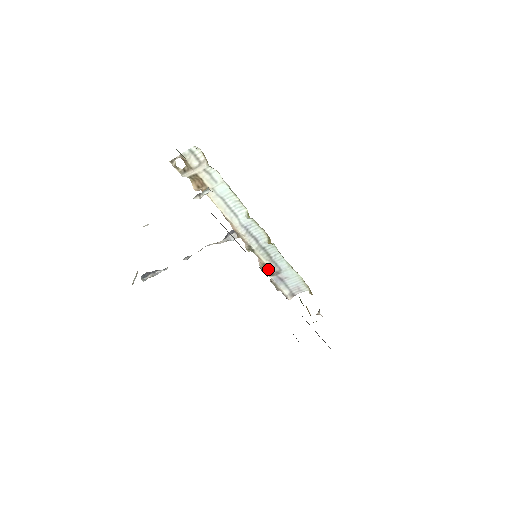
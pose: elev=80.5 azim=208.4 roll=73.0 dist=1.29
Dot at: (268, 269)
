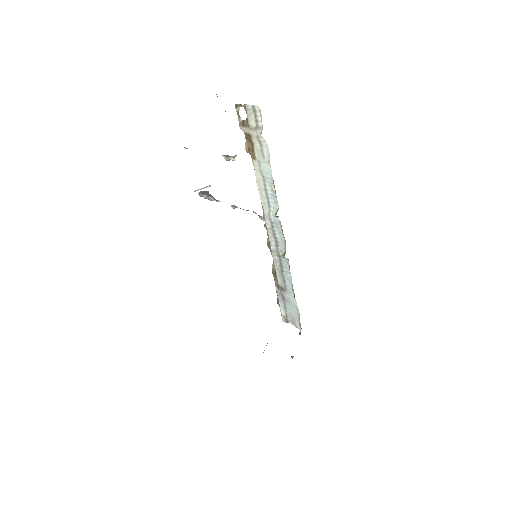
Dot at: (277, 278)
